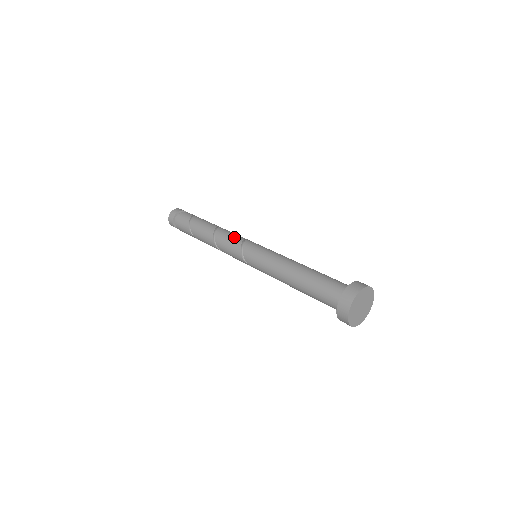
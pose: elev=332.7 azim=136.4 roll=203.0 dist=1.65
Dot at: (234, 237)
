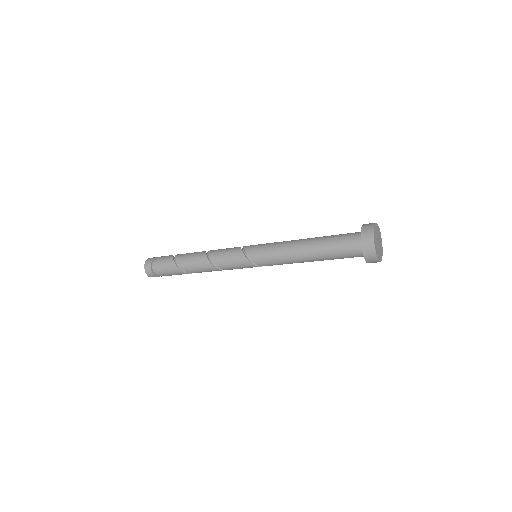
Dot at: (230, 248)
